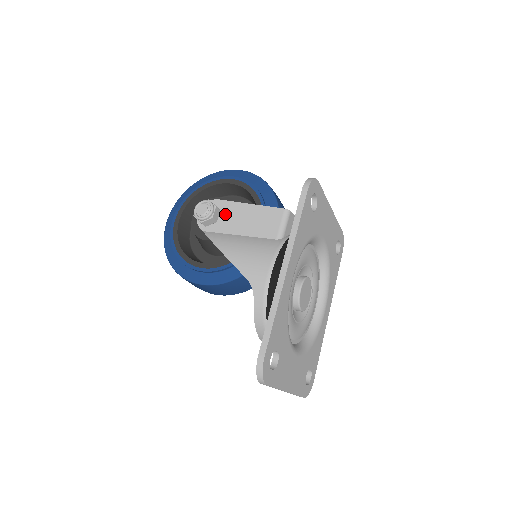
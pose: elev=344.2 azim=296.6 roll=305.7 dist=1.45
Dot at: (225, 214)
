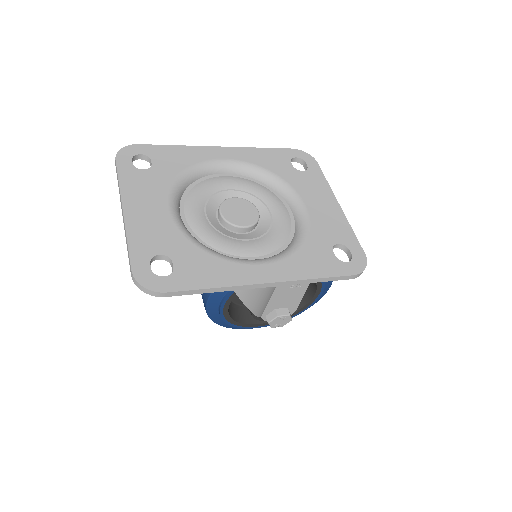
Dot at: occluded
